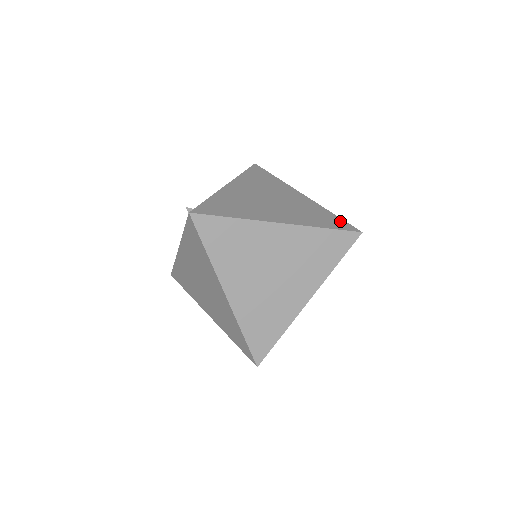
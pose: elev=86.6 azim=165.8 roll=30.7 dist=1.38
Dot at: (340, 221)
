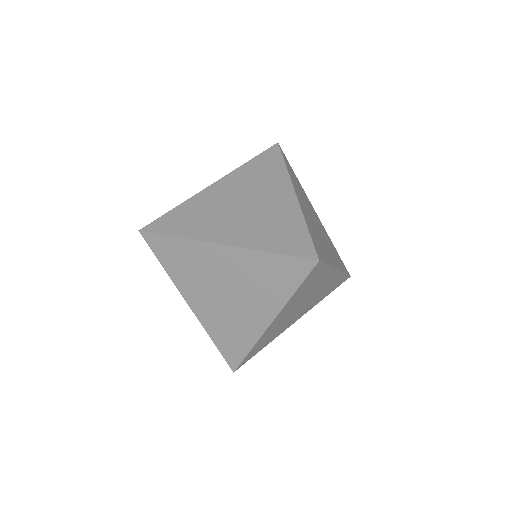
Dot at: (304, 240)
